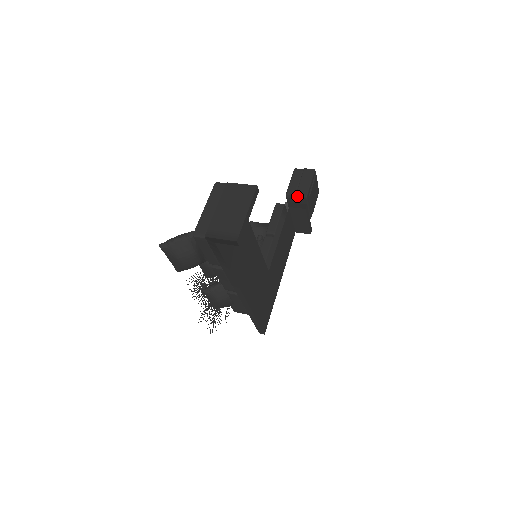
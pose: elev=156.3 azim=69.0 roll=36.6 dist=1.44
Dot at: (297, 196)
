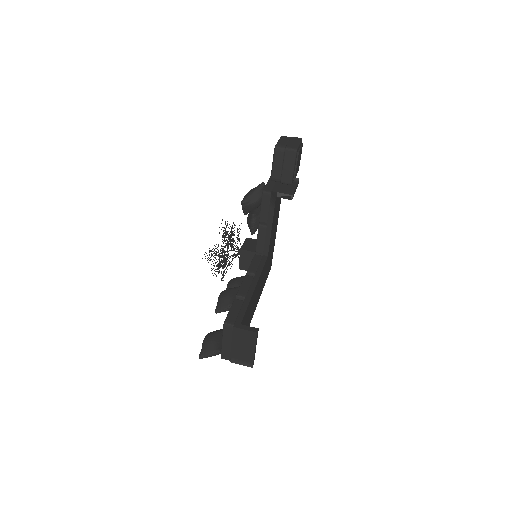
Dot at: (282, 183)
